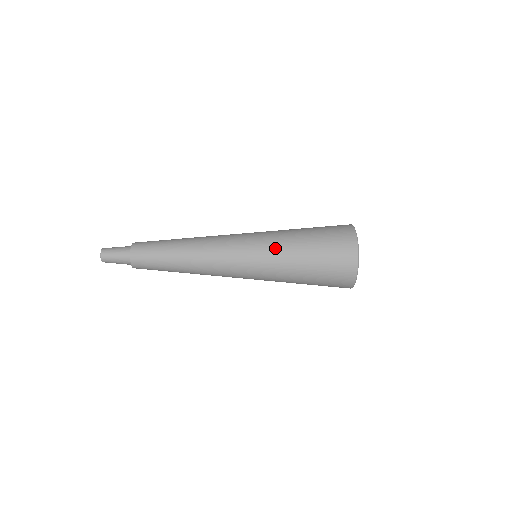
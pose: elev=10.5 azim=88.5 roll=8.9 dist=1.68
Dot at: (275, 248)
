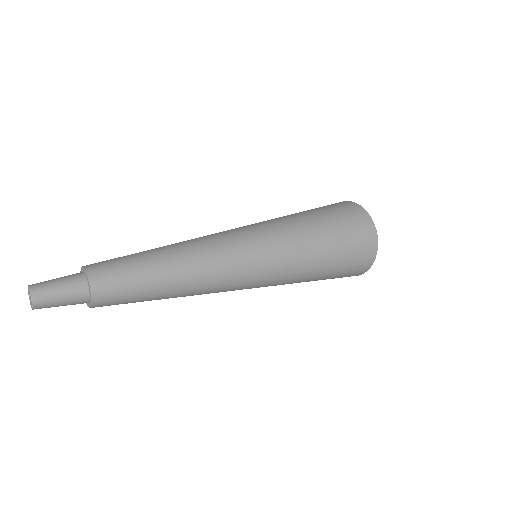
Dot at: (294, 272)
